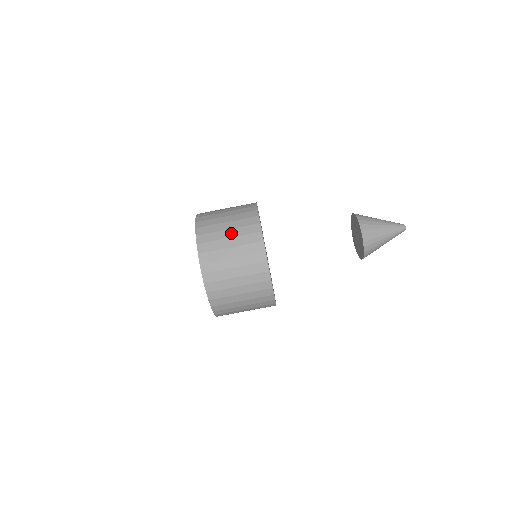
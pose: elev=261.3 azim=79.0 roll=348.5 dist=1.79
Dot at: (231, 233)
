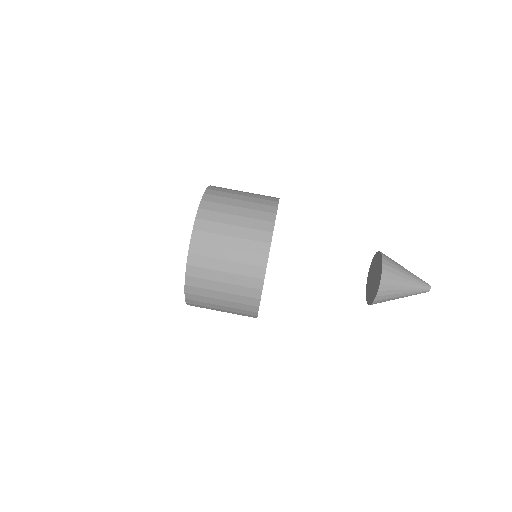
Dot at: (247, 192)
